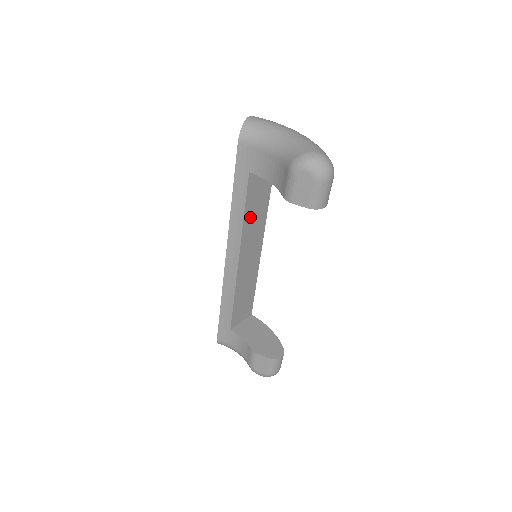
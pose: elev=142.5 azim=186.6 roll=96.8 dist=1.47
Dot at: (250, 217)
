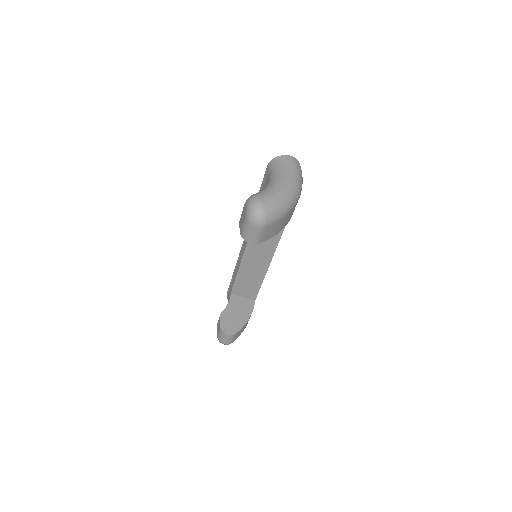
Dot at: occluded
